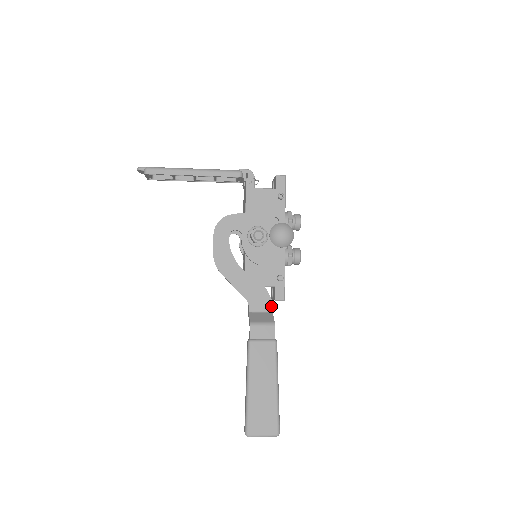
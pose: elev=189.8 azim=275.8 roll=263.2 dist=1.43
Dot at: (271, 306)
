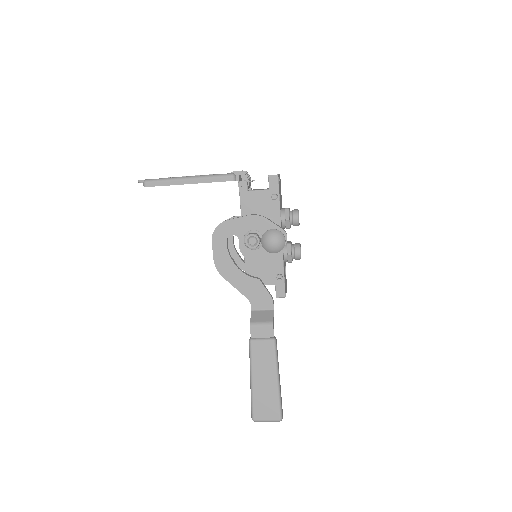
Dot at: (272, 304)
